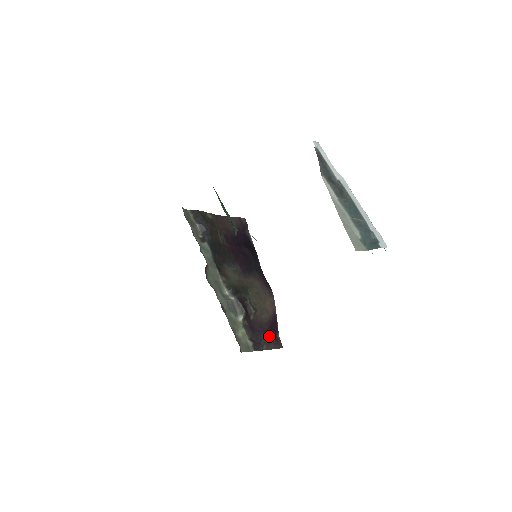
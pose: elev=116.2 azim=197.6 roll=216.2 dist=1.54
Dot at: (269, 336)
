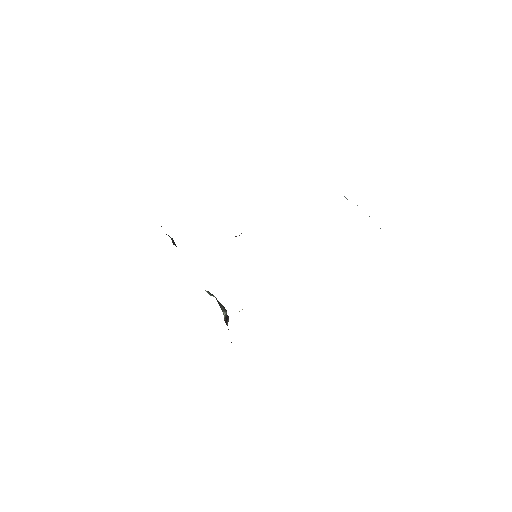
Dot at: occluded
